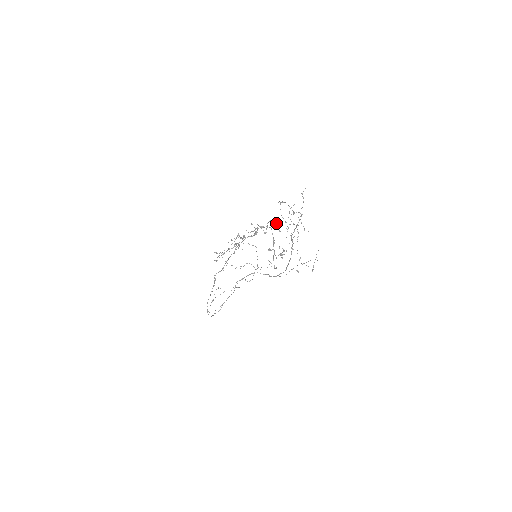
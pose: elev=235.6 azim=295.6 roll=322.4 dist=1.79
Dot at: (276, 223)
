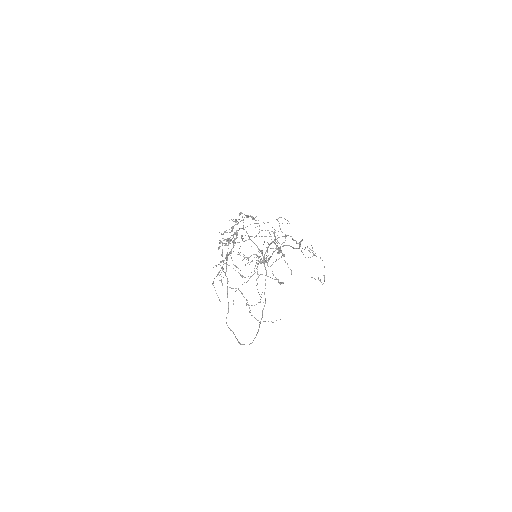
Dot at: (248, 216)
